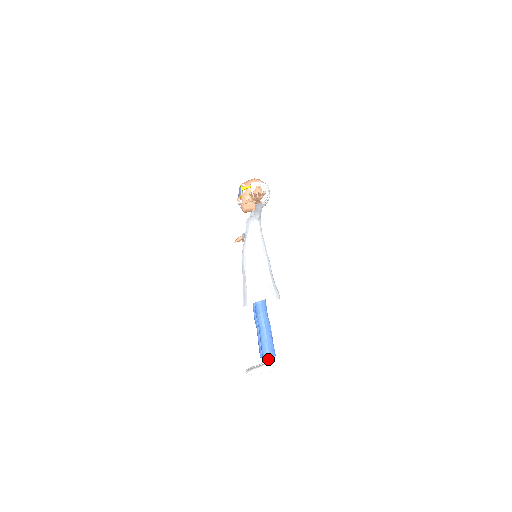
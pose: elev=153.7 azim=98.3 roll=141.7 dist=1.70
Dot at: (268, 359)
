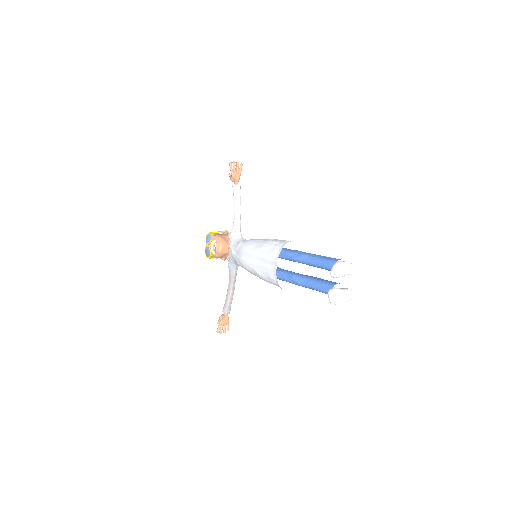
Dot at: occluded
